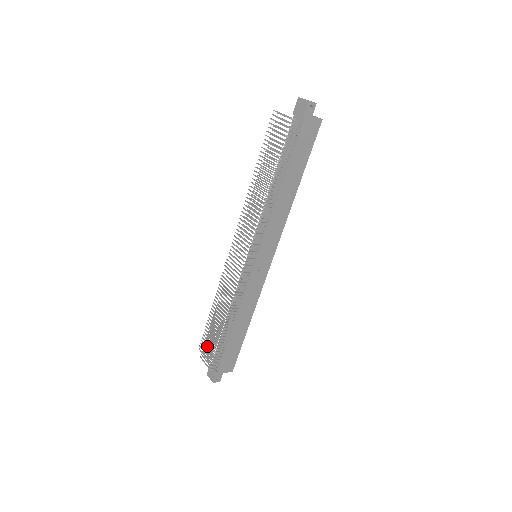
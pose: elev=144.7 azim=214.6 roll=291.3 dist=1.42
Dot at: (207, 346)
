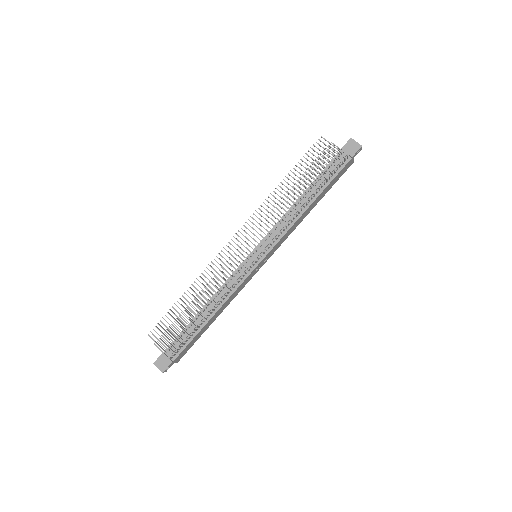
Dot at: (171, 334)
